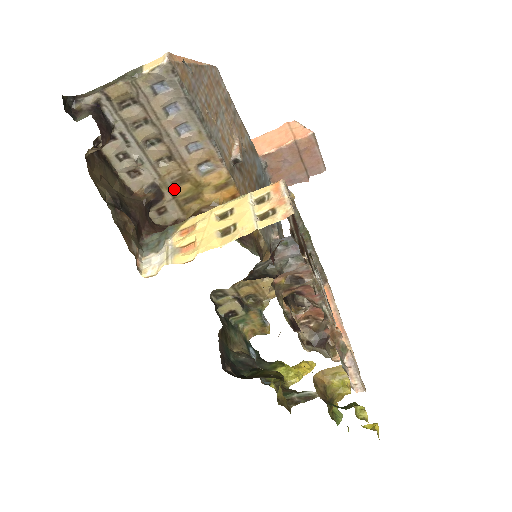
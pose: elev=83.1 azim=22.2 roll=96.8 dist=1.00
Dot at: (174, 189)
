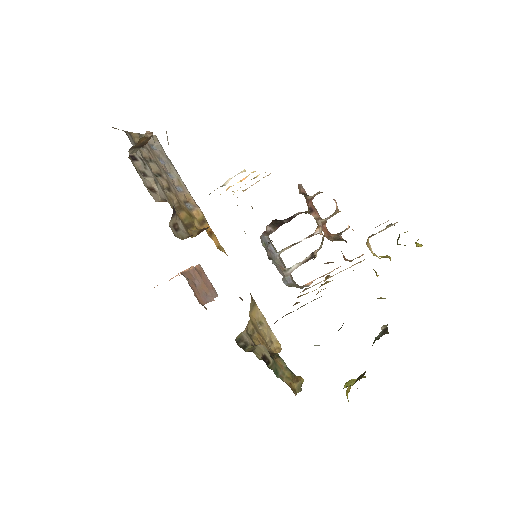
Dot at: (178, 213)
